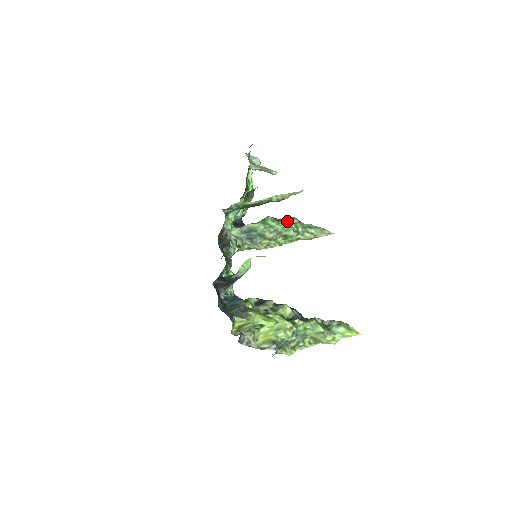
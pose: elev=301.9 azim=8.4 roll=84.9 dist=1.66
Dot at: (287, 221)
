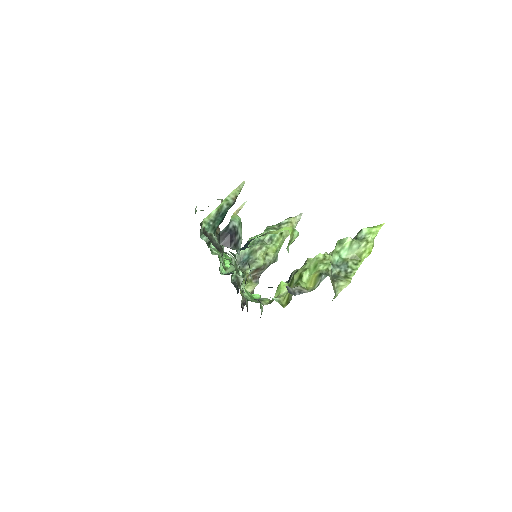
Dot at: occluded
